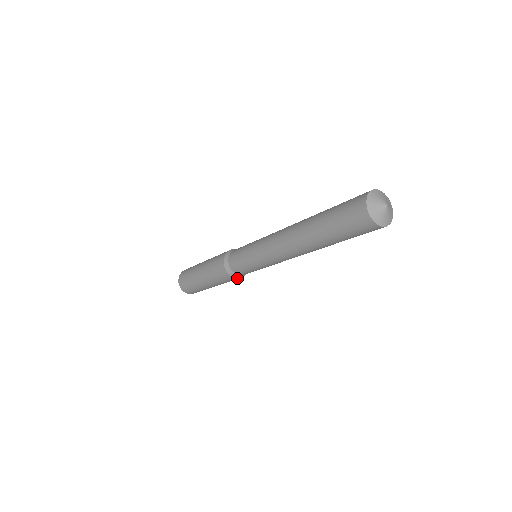
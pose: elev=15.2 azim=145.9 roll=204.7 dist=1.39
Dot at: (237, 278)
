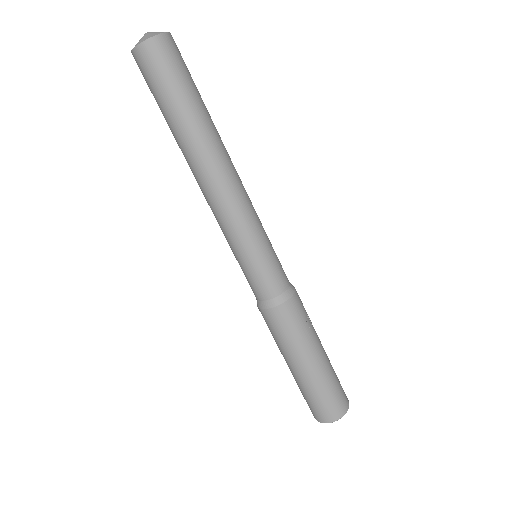
Dot at: (292, 298)
